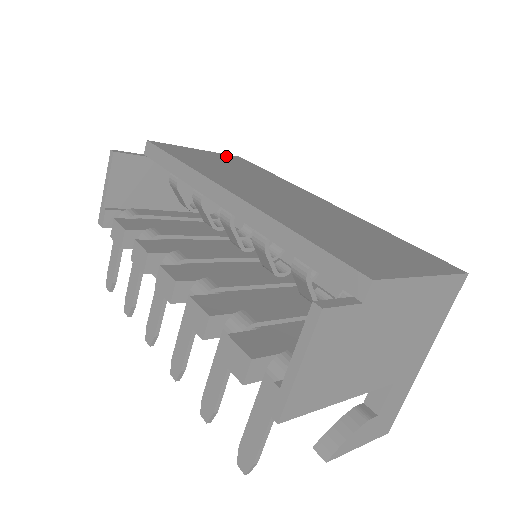
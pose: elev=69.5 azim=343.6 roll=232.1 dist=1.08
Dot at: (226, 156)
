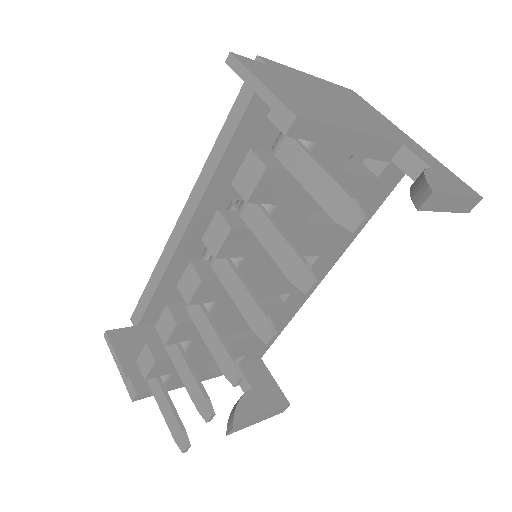
Dot at: occluded
